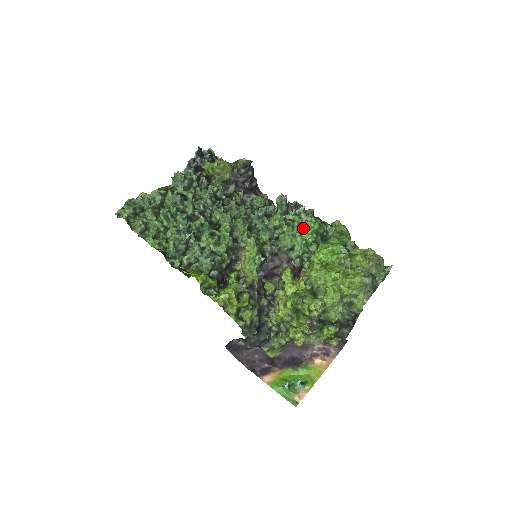
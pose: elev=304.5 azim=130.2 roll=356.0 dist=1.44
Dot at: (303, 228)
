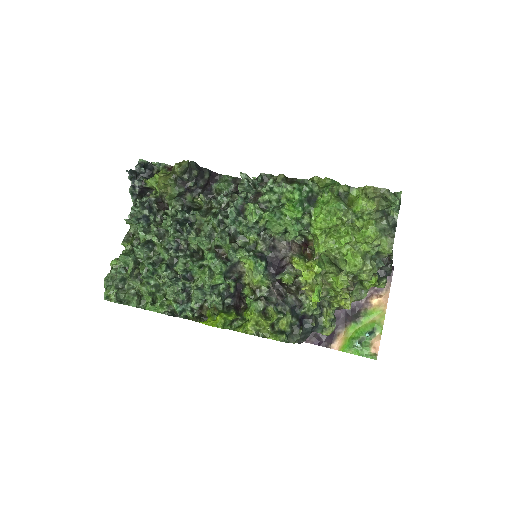
Dot at: (284, 206)
